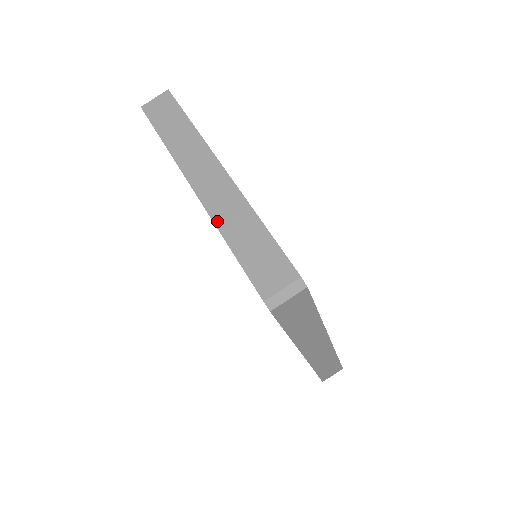
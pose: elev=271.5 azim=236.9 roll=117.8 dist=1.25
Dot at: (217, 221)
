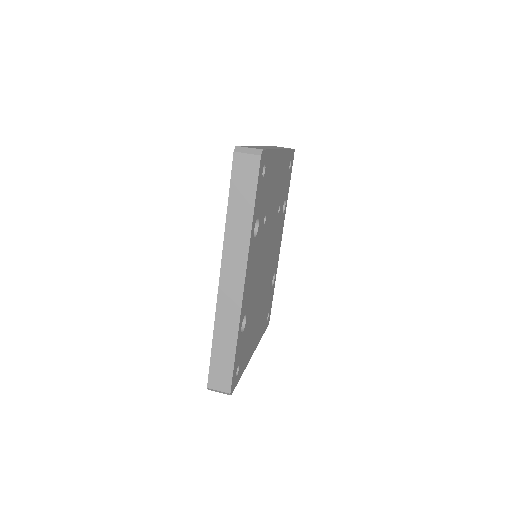
Dot at: (255, 146)
